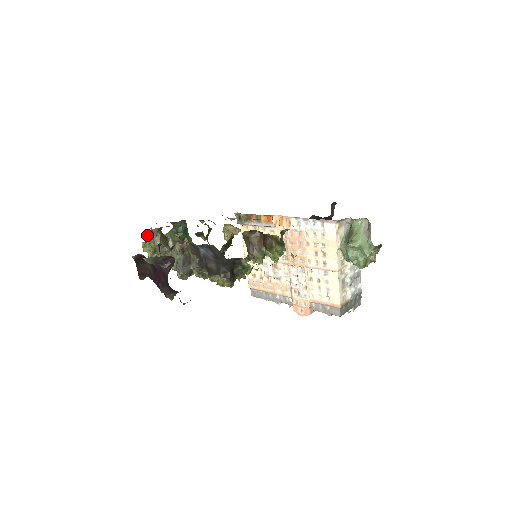
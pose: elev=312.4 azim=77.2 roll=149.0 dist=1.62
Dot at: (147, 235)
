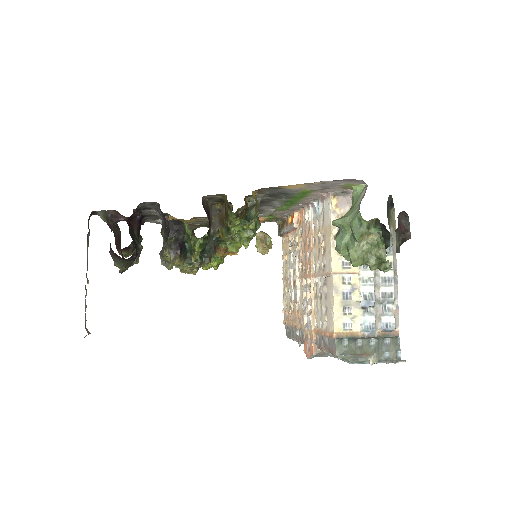
Dot at: occluded
